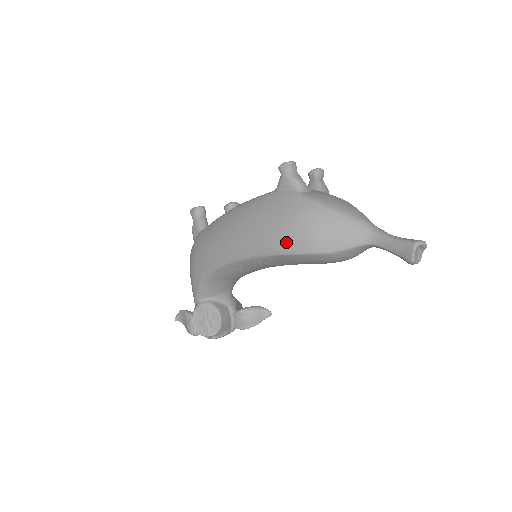
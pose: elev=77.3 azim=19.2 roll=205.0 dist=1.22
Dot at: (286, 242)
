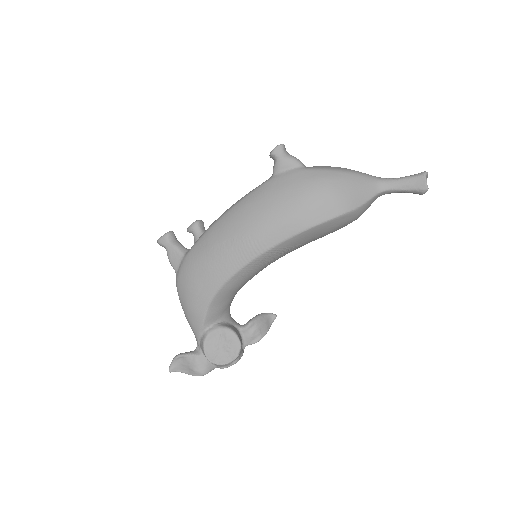
Dot at: (313, 213)
